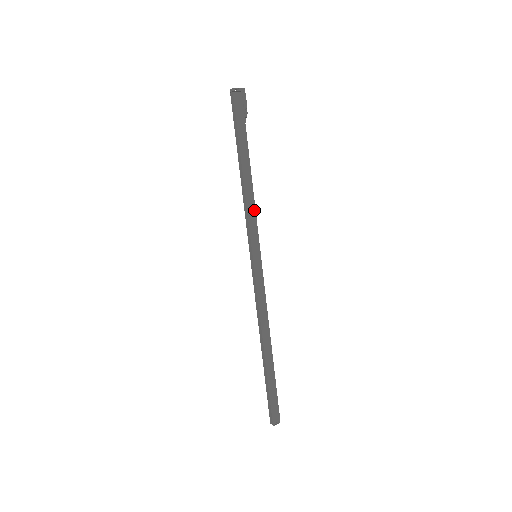
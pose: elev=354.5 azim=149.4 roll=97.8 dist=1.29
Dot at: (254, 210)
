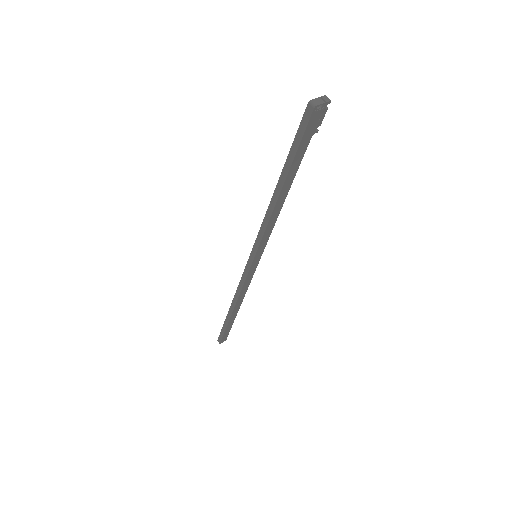
Dot at: (273, 225)
